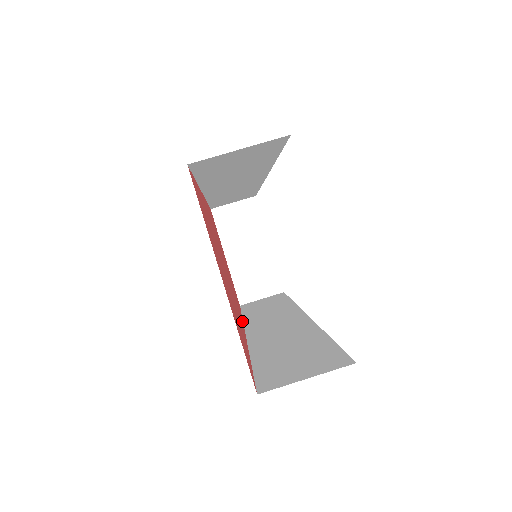
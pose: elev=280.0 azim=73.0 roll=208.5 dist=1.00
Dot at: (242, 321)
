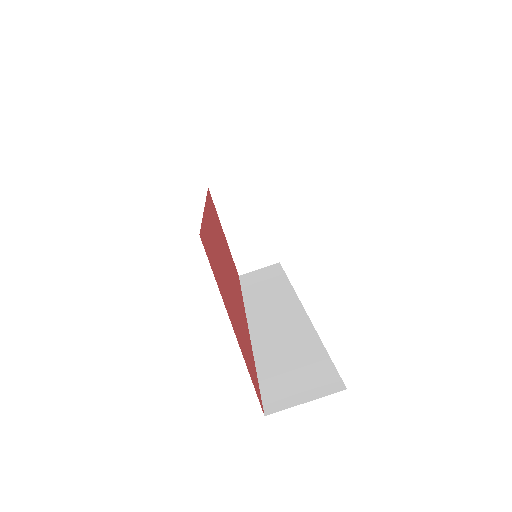
Dot at: (243, 307)
